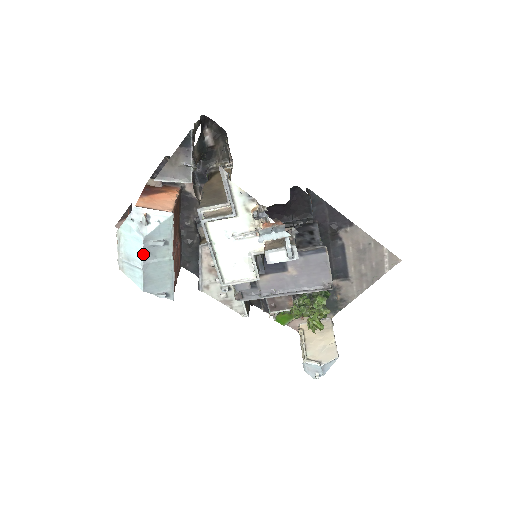
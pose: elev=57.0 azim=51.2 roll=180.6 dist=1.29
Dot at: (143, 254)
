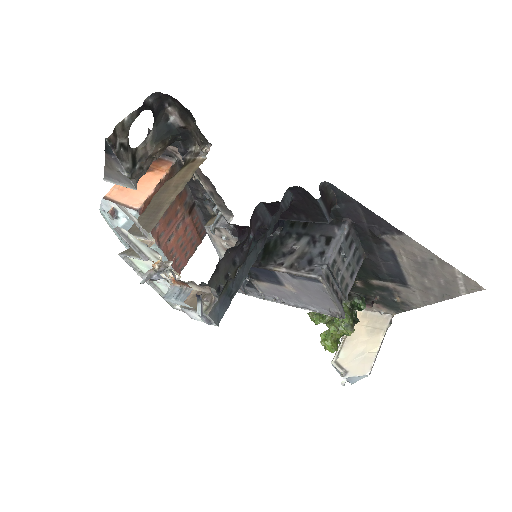
Dot at: (124, 243)
